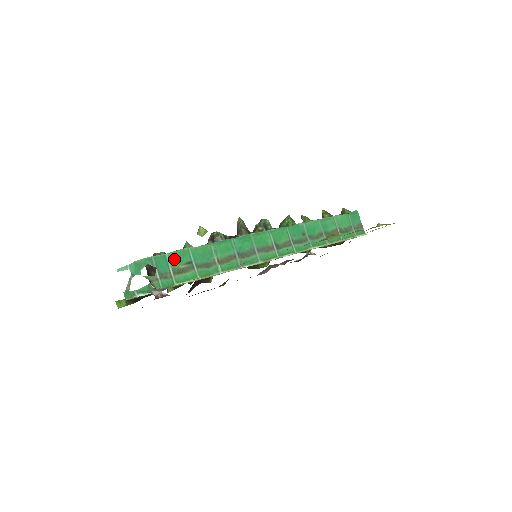
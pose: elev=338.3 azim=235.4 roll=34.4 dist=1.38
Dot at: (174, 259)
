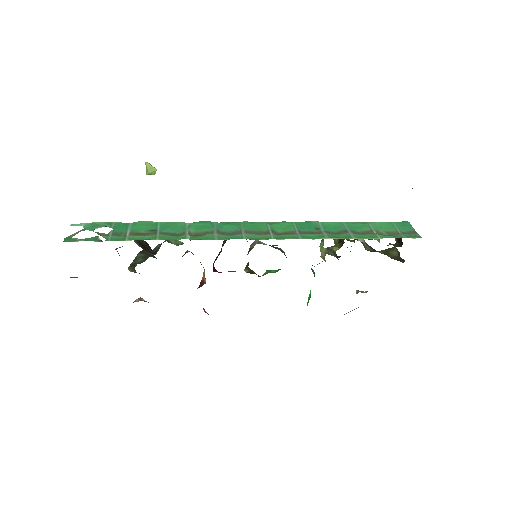
Dot at: (137, 226)
